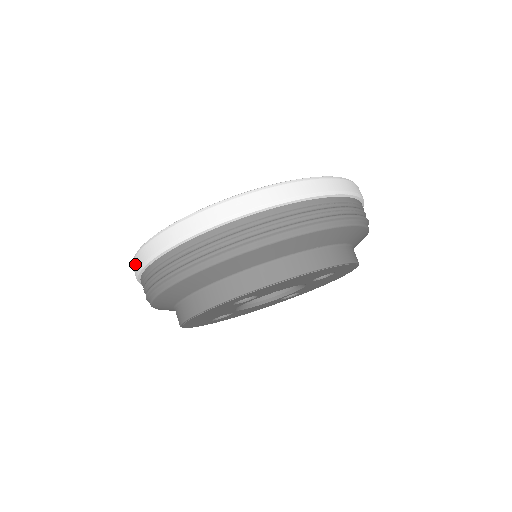
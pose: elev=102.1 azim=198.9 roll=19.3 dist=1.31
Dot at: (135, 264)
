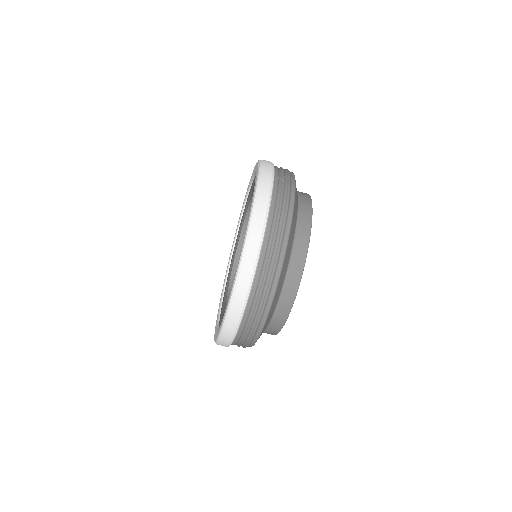
Dot at: occluded
